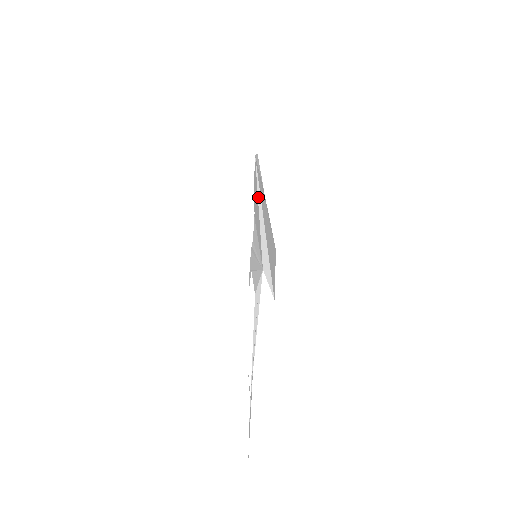
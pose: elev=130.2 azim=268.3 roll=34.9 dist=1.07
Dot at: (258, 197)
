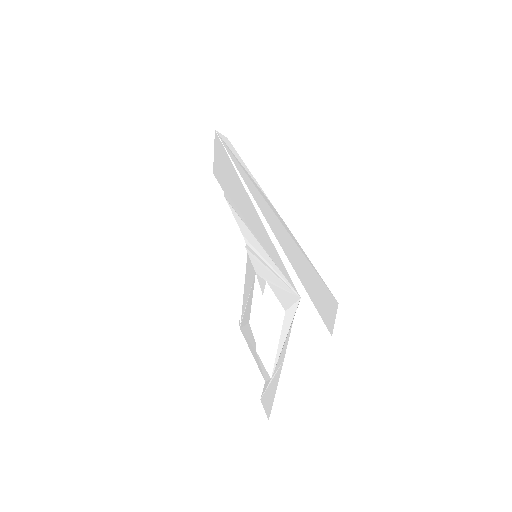
Dot at: (251, 198)
